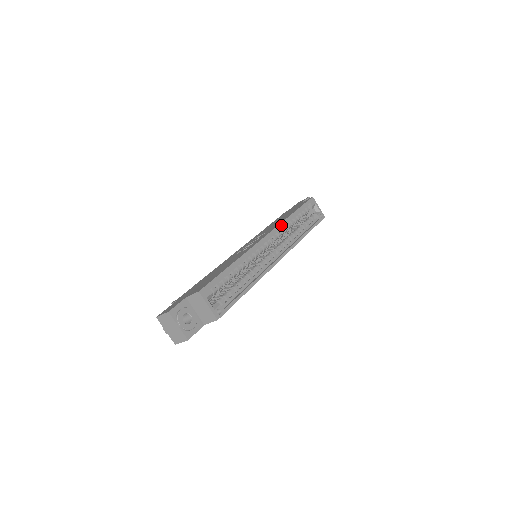
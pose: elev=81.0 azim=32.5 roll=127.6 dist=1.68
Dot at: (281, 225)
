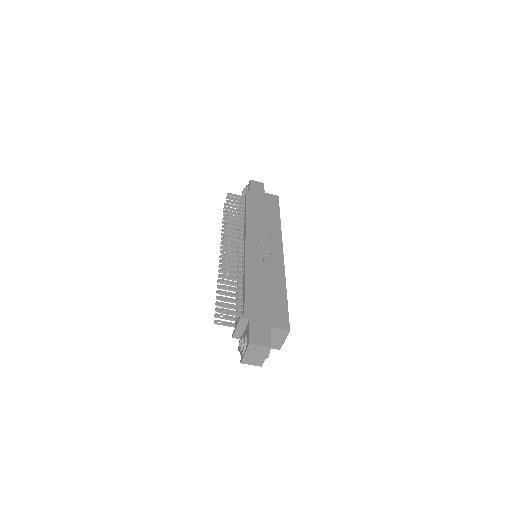
Dot at: (281, 236)
